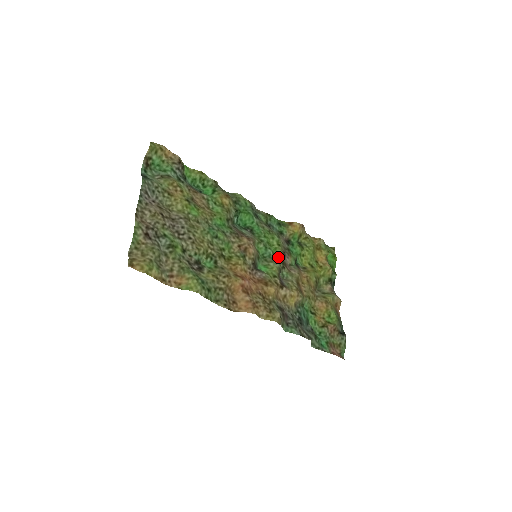
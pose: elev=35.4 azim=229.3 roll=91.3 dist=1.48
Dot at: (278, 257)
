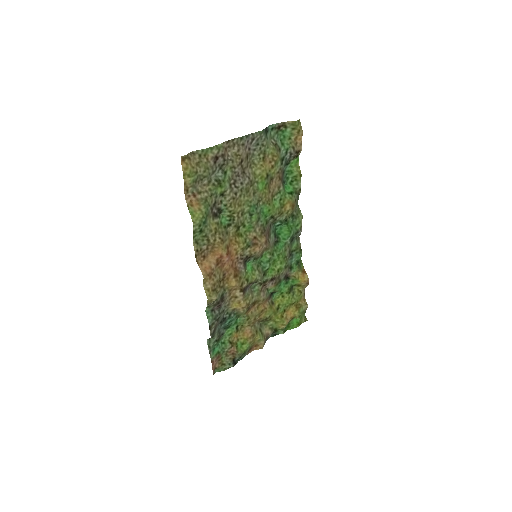
Dot at: (267, 275)
